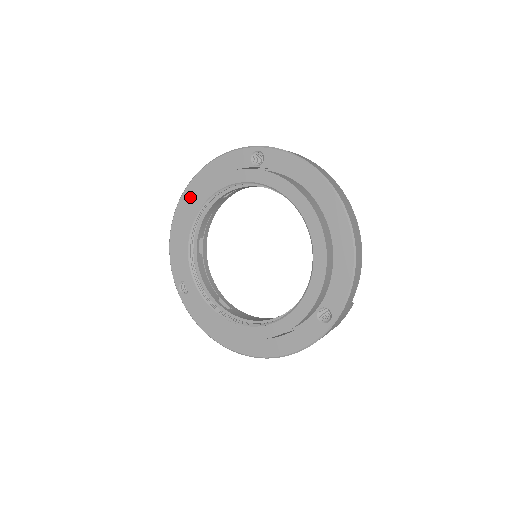
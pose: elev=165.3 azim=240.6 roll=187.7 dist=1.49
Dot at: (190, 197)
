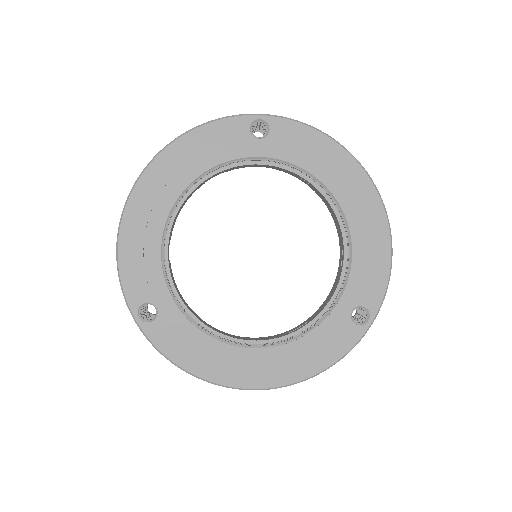
Dot at: (154, 181)
